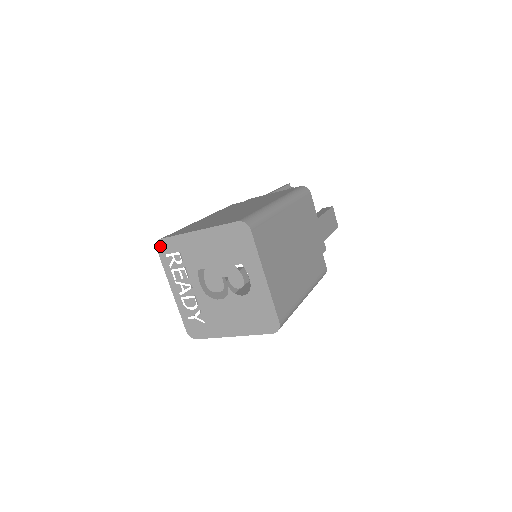
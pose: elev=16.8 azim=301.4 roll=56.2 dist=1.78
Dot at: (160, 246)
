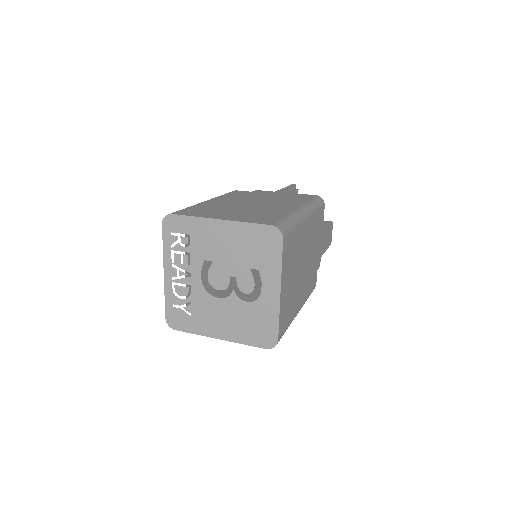
Dot at: (167, 221)
